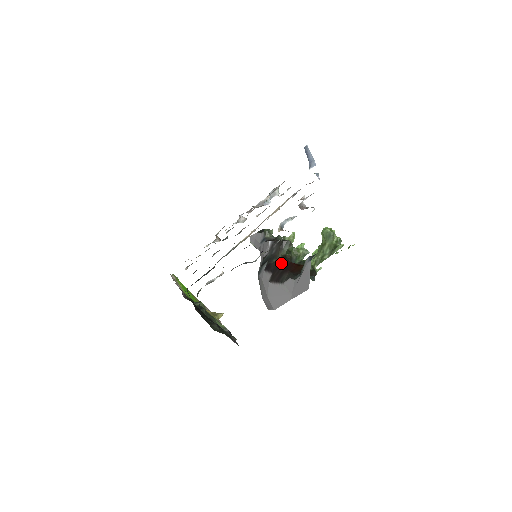
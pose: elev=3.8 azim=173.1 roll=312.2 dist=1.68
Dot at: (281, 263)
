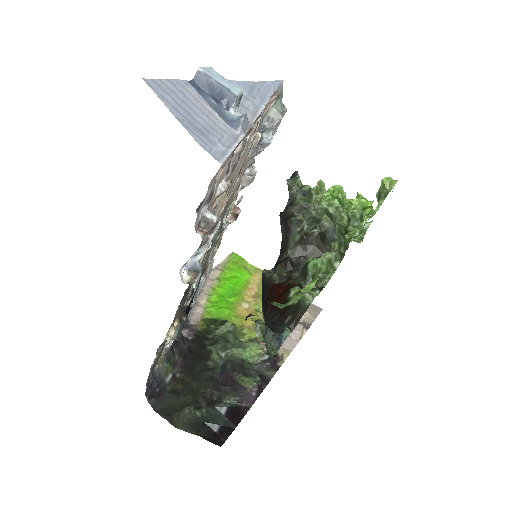
Dot at: (266, 283)
